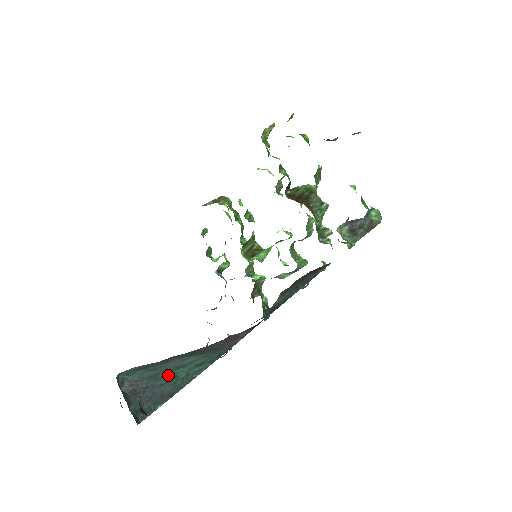
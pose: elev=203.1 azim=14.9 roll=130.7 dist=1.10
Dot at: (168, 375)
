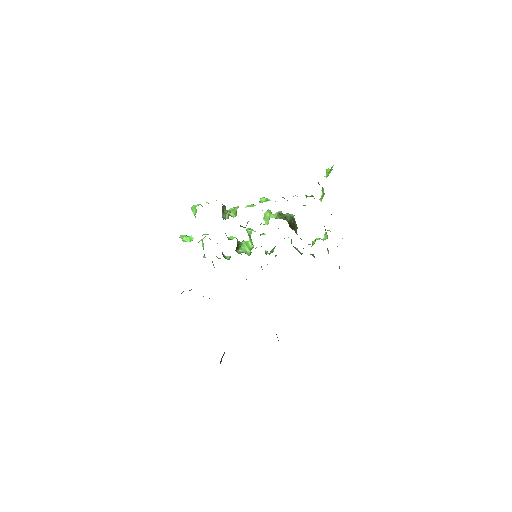
Dot at: occluded
